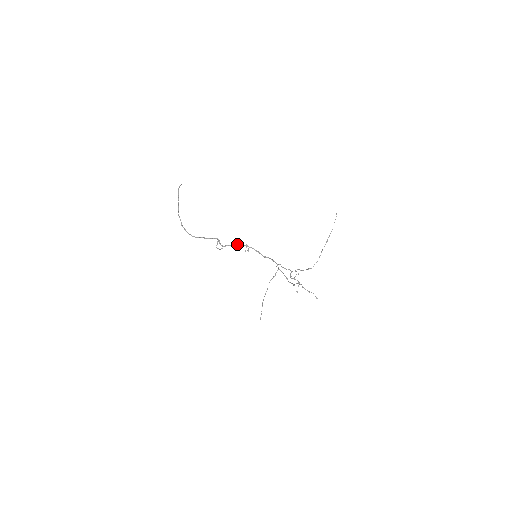
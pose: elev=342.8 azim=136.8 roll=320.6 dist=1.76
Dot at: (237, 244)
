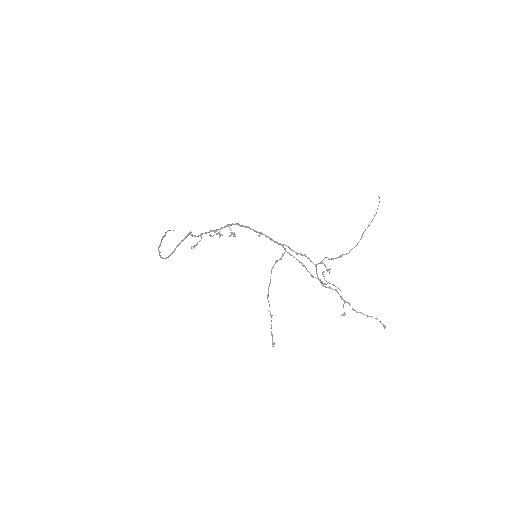
Dot at: (218, 233)
